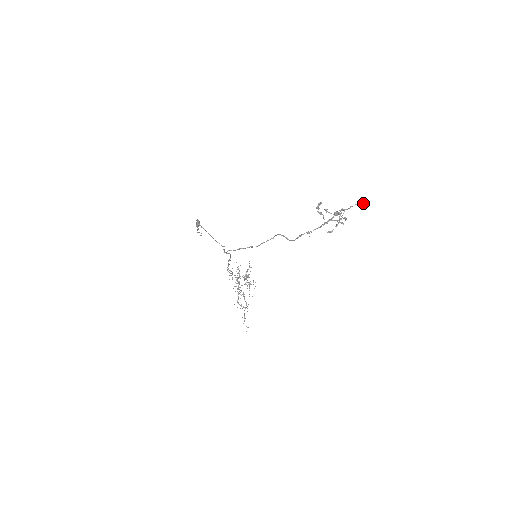
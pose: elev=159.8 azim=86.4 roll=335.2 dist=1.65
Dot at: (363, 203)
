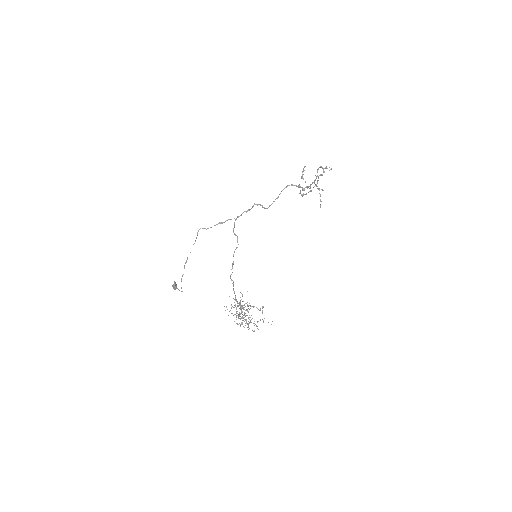
Dot at: occluded
